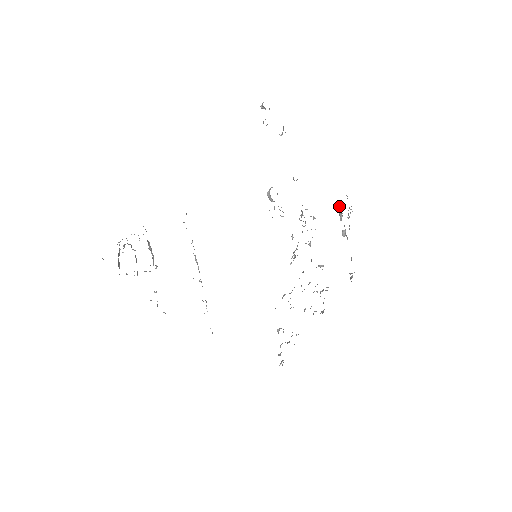
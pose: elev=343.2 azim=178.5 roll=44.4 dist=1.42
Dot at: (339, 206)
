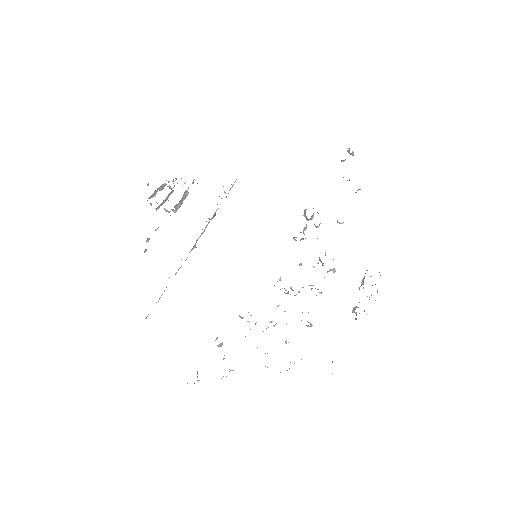
Dot at: occluded
